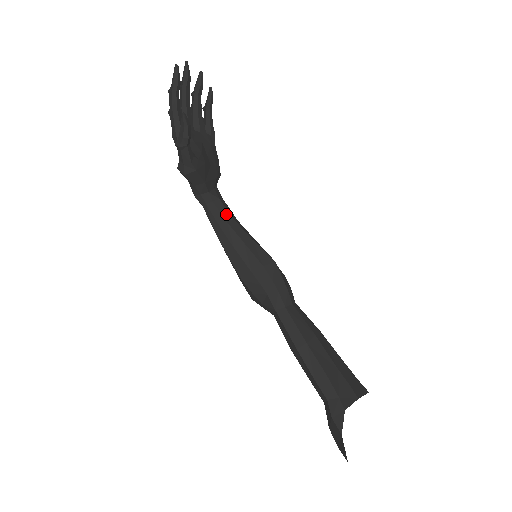
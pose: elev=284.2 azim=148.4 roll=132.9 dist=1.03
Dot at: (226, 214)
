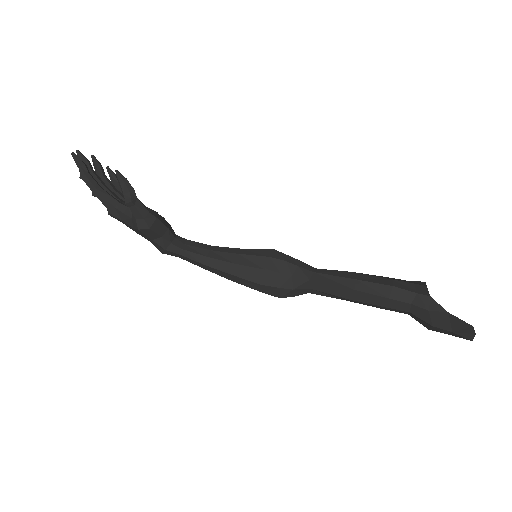
Dot at: (203, 246)
